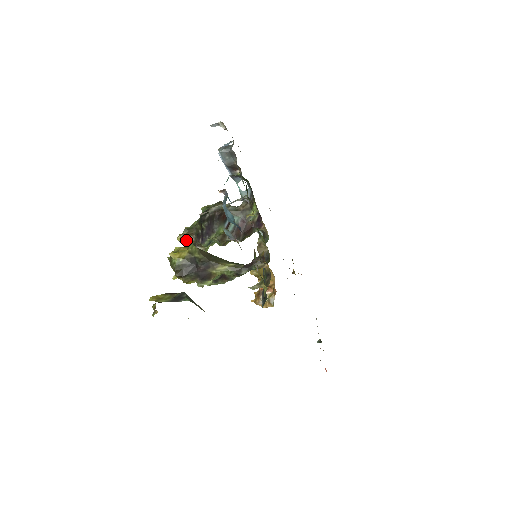
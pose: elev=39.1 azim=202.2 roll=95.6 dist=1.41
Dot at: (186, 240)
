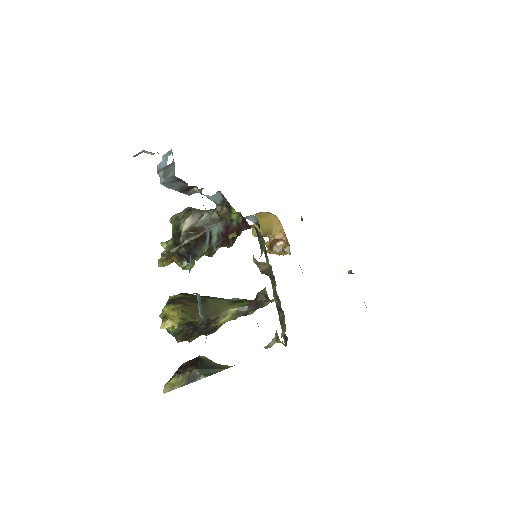
Dot at: (169, 263)
